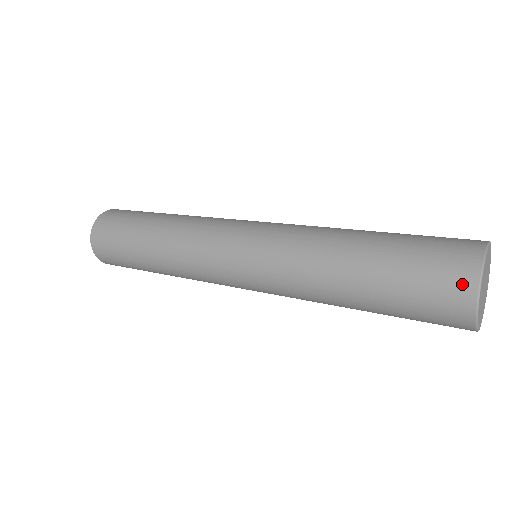
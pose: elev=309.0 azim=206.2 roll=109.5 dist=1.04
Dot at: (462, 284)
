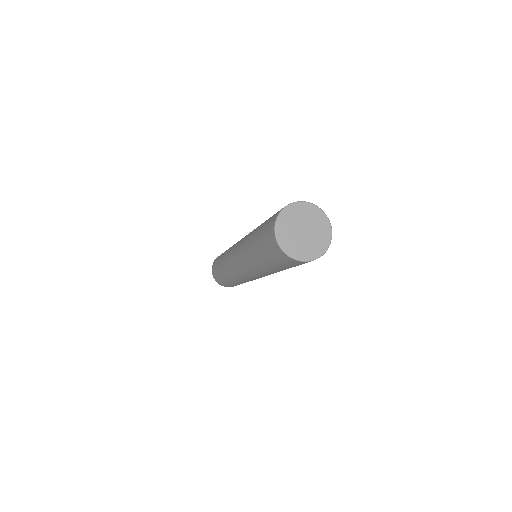
Dot at: (275, 216)
